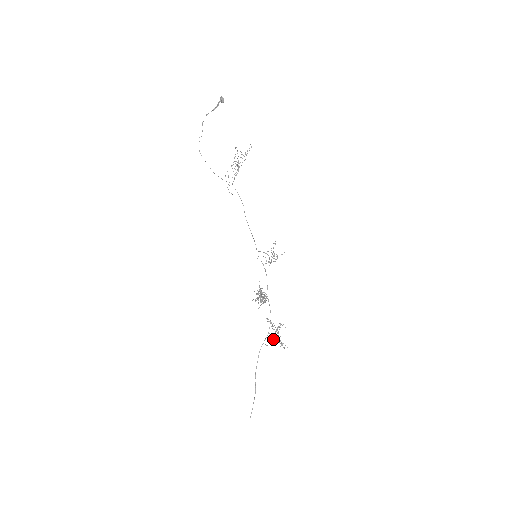
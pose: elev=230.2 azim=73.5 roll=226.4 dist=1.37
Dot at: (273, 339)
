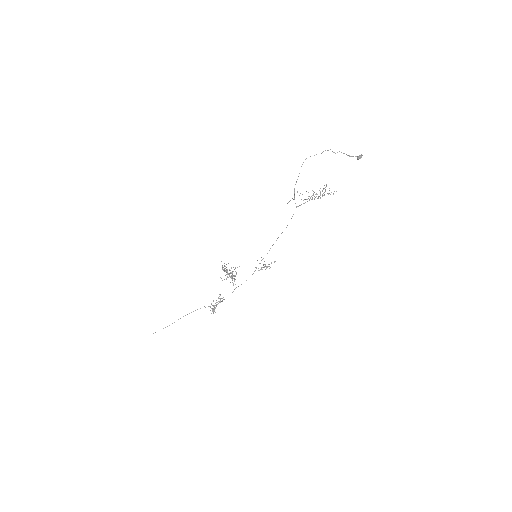
Dot at: occluded
